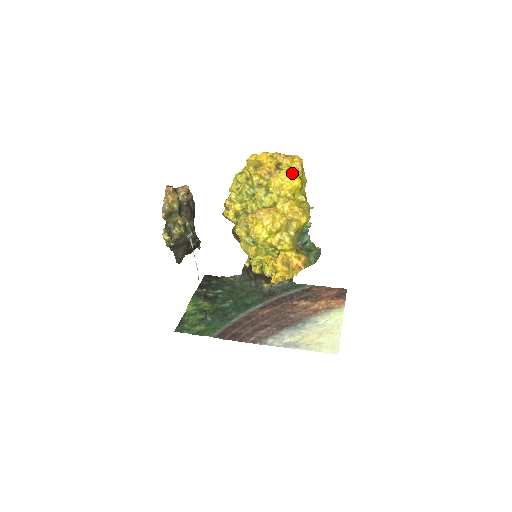
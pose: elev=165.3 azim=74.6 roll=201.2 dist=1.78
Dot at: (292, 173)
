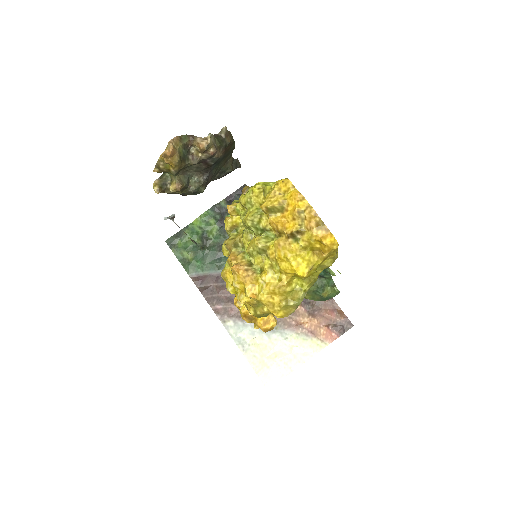
Dot at: (307, 255)
